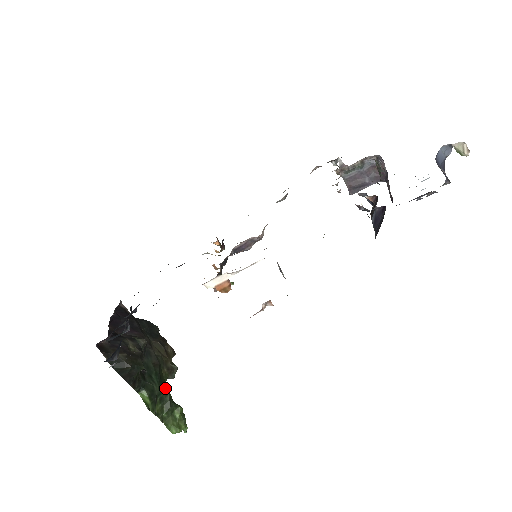
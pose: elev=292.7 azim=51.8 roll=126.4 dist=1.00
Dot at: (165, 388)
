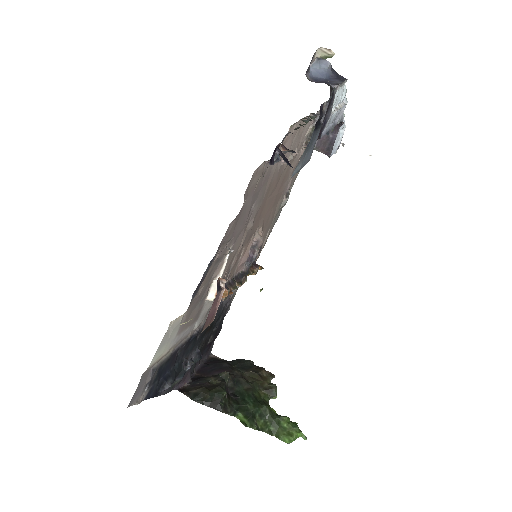
Dot at: (262, 405)
